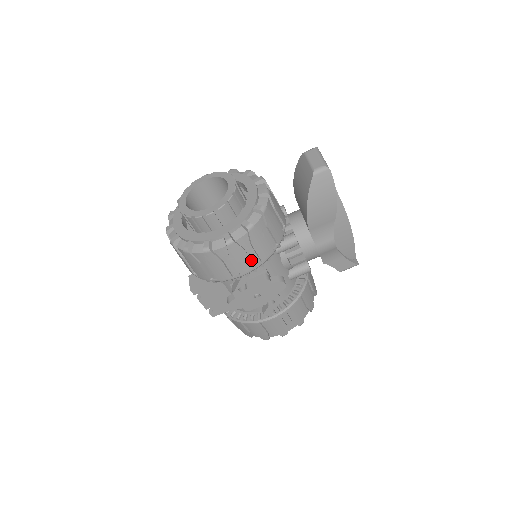
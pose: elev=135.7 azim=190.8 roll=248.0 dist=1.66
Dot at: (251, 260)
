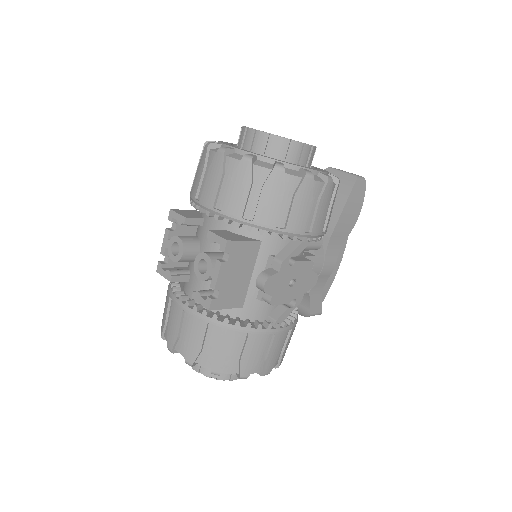
Dot at: (322, 221)
